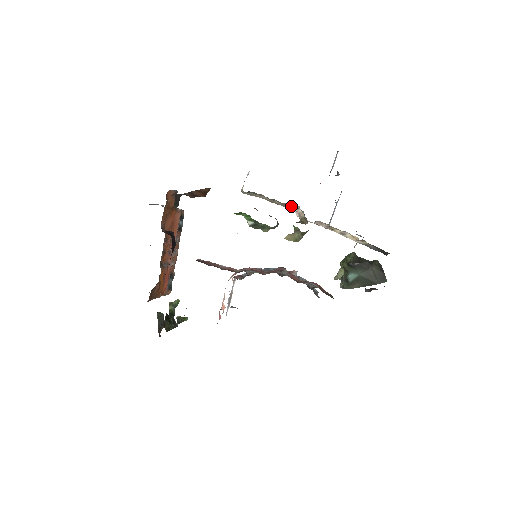
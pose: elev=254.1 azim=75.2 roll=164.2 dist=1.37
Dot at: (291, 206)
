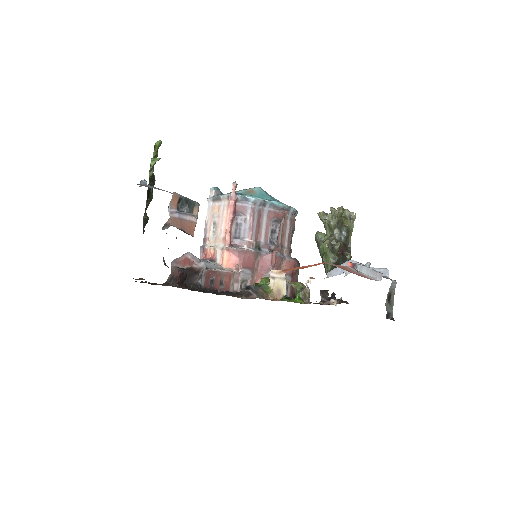
Dot at: occluded
